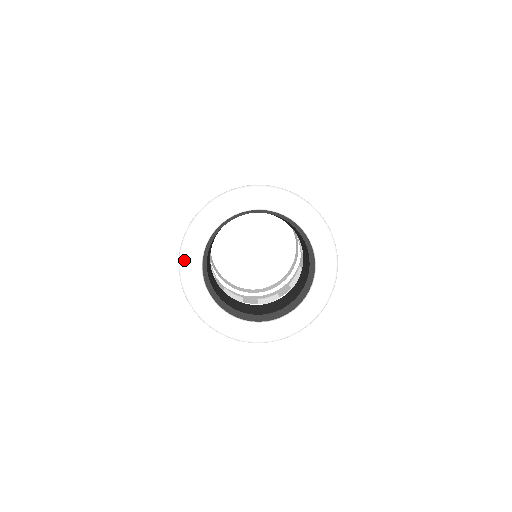
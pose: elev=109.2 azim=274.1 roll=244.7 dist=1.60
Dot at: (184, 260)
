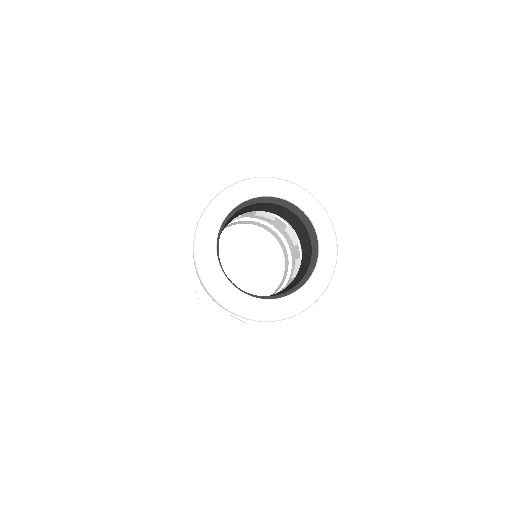
Dot at: (228, 303)
